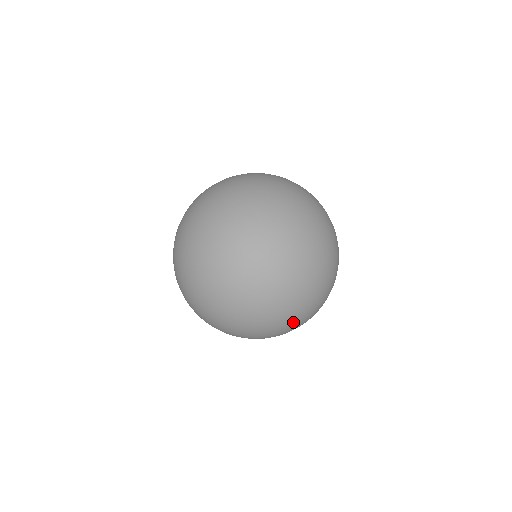
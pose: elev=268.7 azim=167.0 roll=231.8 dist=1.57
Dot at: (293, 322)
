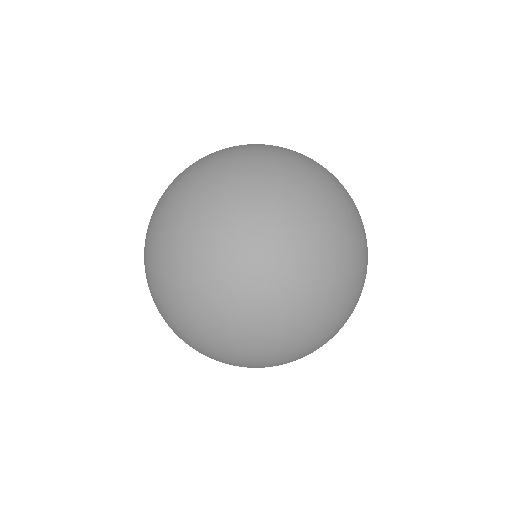
Dot at: (352, 308)
